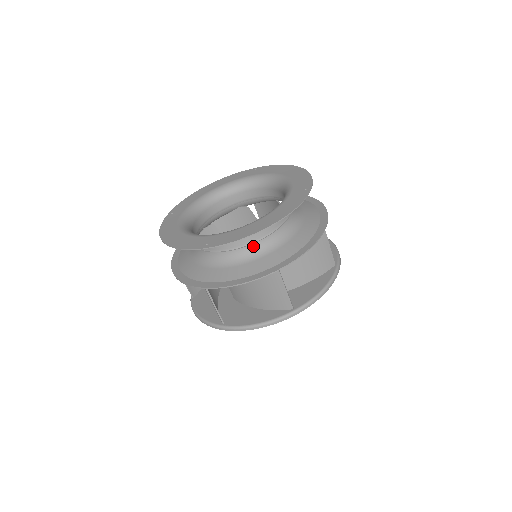
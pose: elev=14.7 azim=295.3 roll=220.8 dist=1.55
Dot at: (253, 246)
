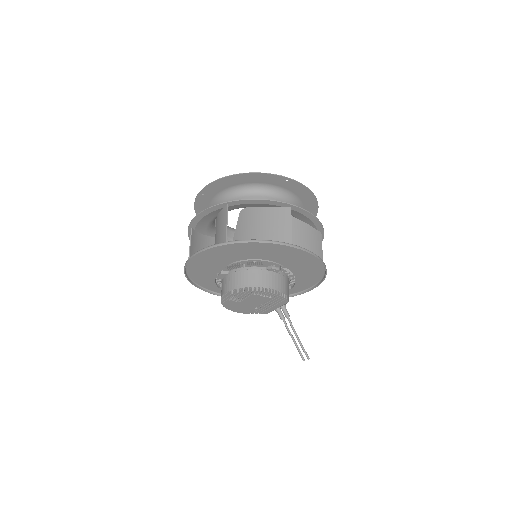
Dot at: occluded
